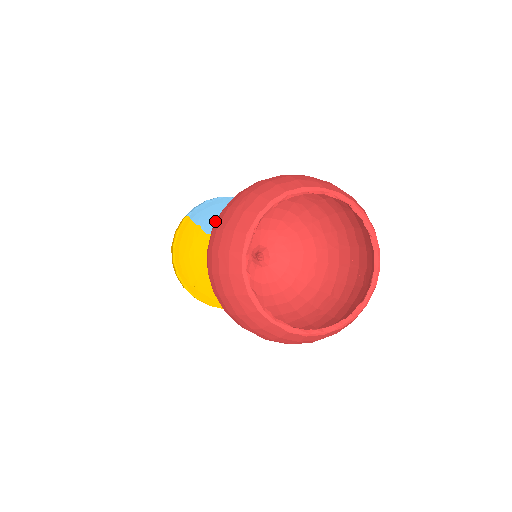
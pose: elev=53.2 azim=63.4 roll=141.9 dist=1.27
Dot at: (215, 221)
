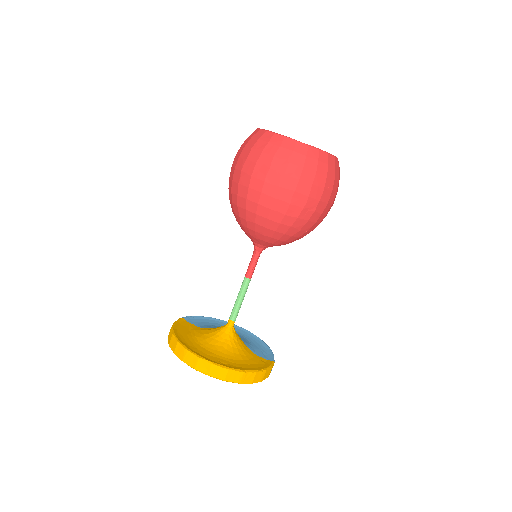
Dot at: (207, 325)
